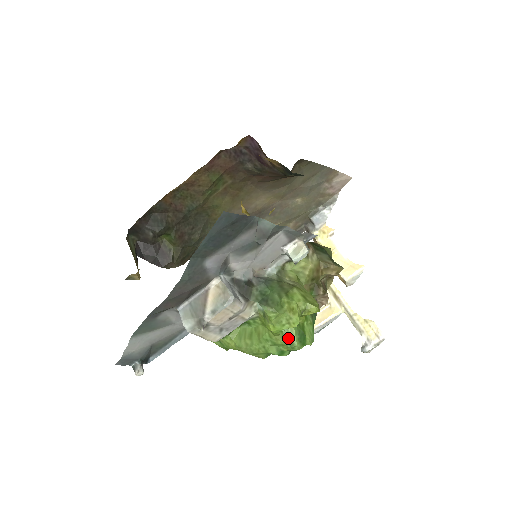
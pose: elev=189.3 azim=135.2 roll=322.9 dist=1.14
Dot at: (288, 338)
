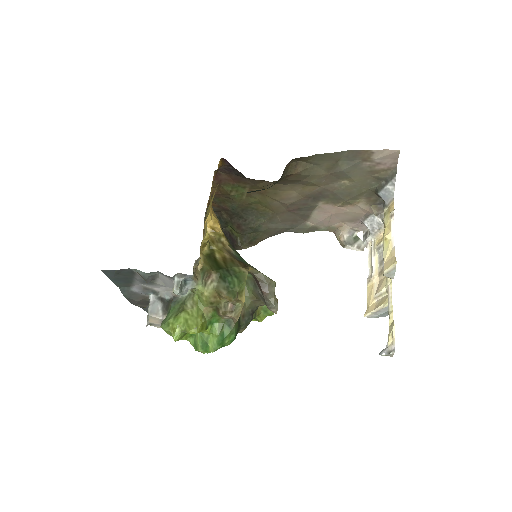
Dot at: (196, 344)
